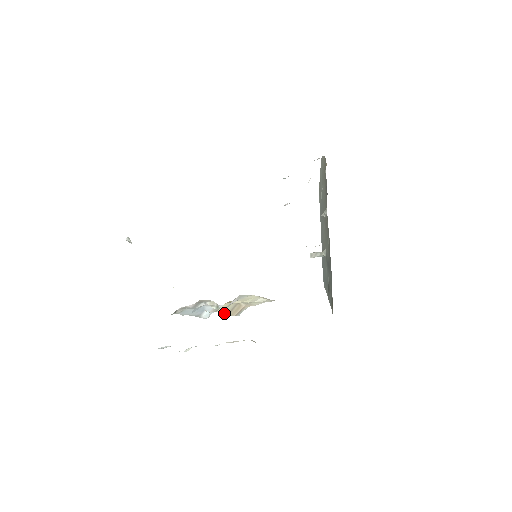
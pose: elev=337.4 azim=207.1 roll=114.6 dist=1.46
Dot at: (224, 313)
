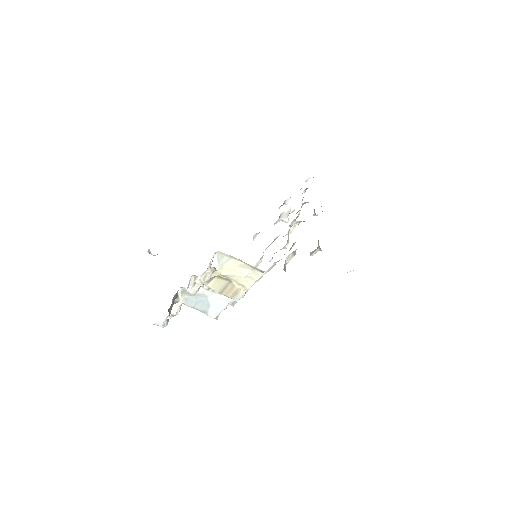
Dot at: (216, 290)
